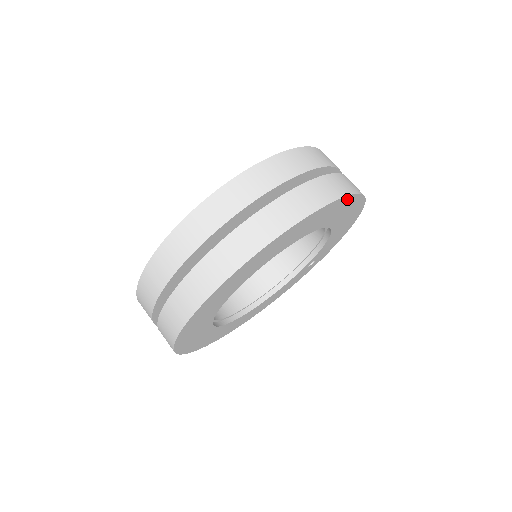
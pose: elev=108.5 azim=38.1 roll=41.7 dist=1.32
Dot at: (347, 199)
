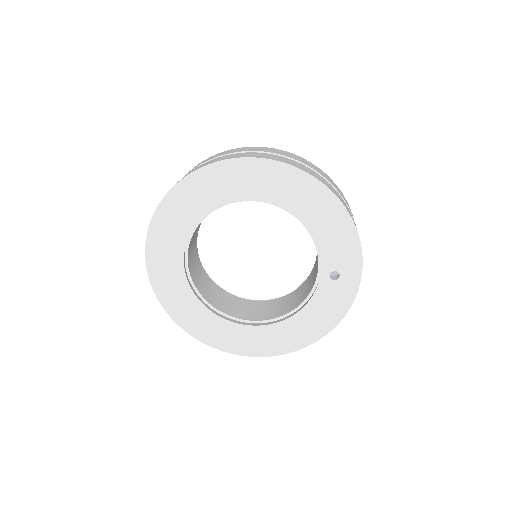
Dot at: (249, 163)
